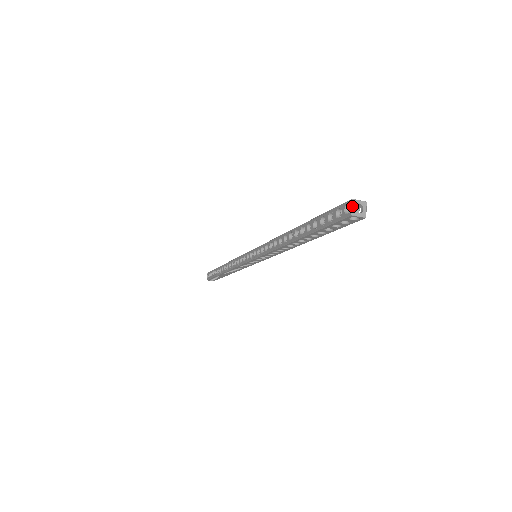
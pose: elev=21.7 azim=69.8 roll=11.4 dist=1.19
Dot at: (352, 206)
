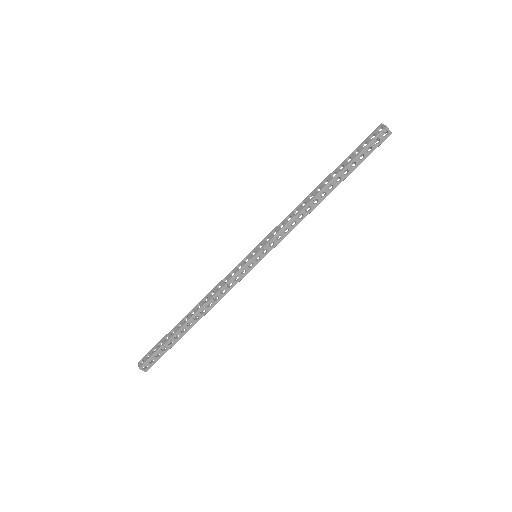
Dot at: (384, 125)
